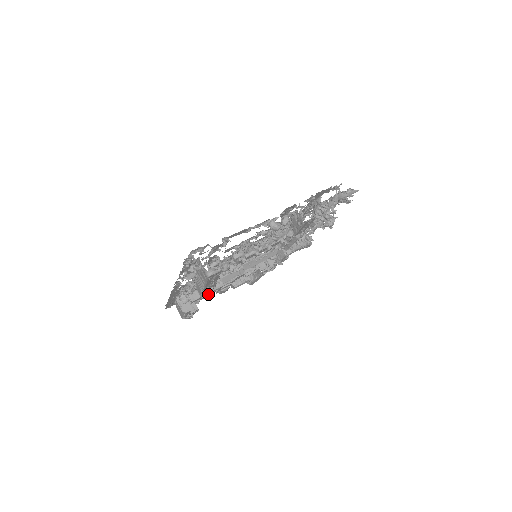
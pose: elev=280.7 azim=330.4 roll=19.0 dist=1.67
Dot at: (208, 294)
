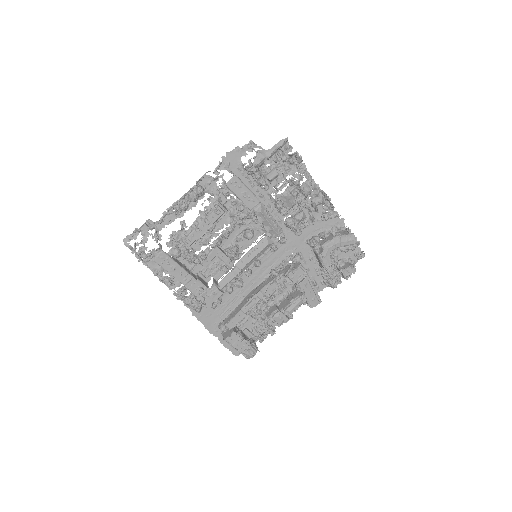
Dot at: (206, 298)
